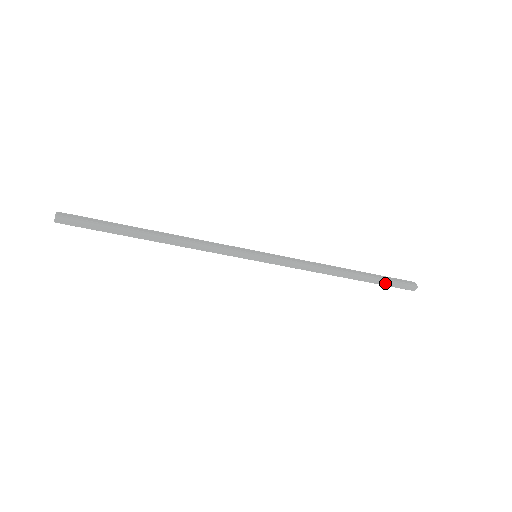
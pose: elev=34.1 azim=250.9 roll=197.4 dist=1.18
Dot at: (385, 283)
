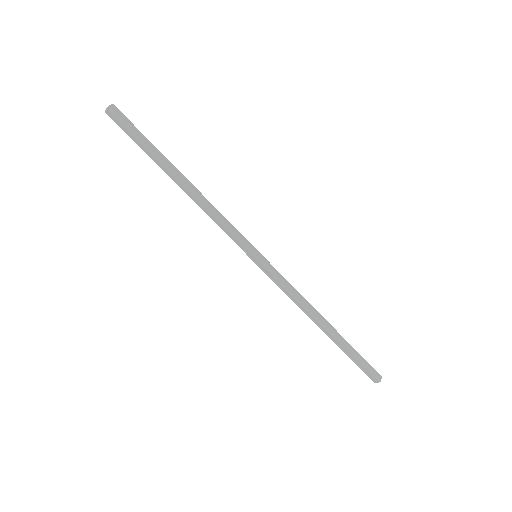
Dot at: (357, 354)
